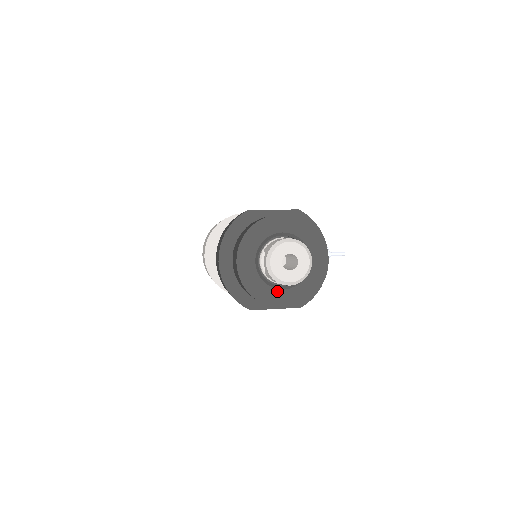
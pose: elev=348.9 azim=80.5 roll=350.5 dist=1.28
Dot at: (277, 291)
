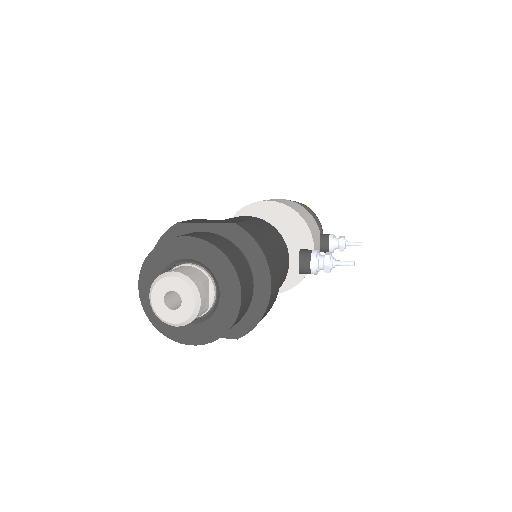
Dot at: occluded
